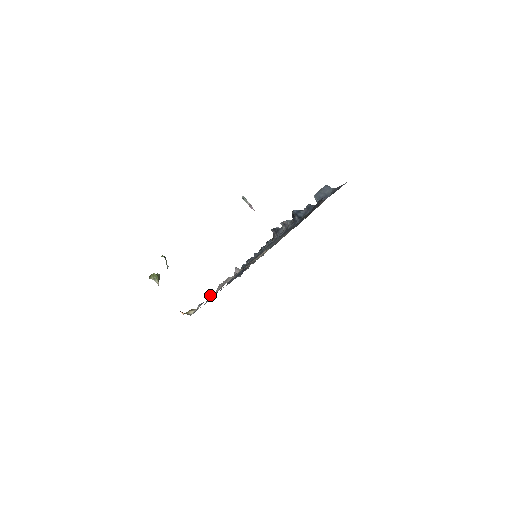
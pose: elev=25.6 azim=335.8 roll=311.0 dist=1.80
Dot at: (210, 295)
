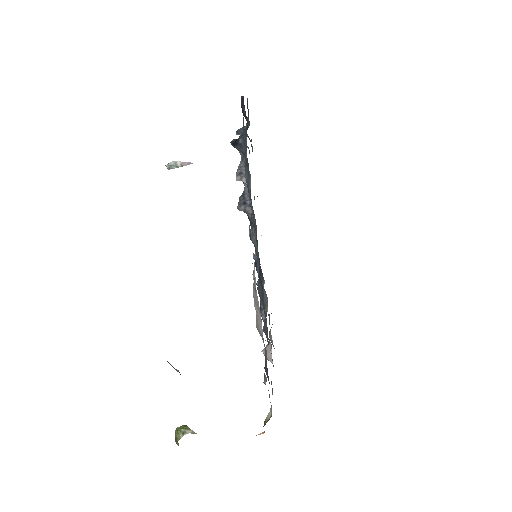
Dot at: (265, 371)
